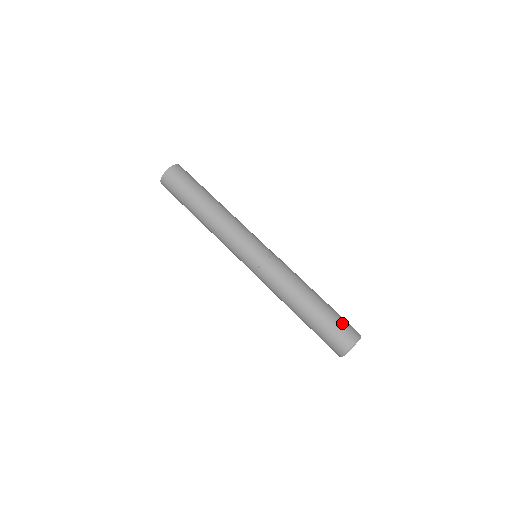
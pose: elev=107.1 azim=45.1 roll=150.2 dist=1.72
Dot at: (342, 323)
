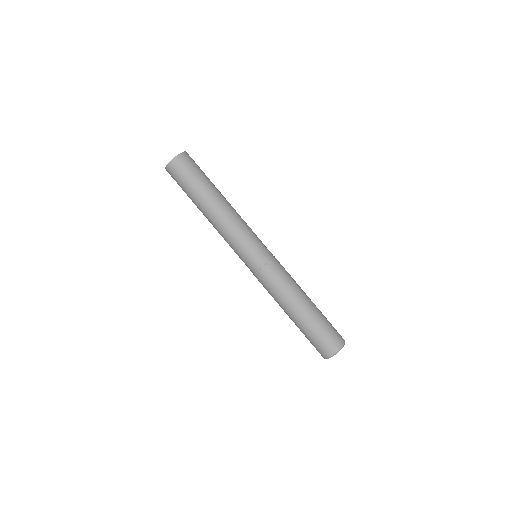
Dot at: (331, 329)
